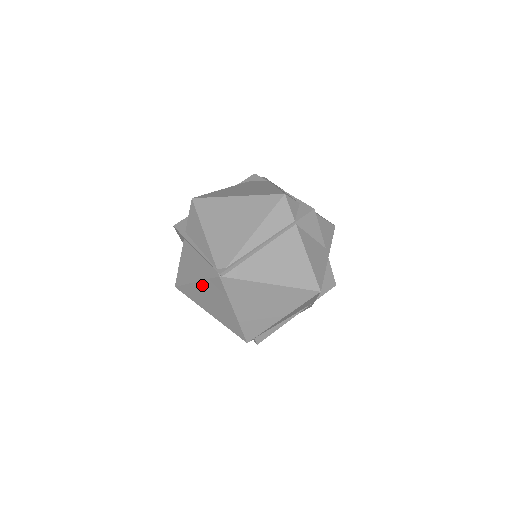
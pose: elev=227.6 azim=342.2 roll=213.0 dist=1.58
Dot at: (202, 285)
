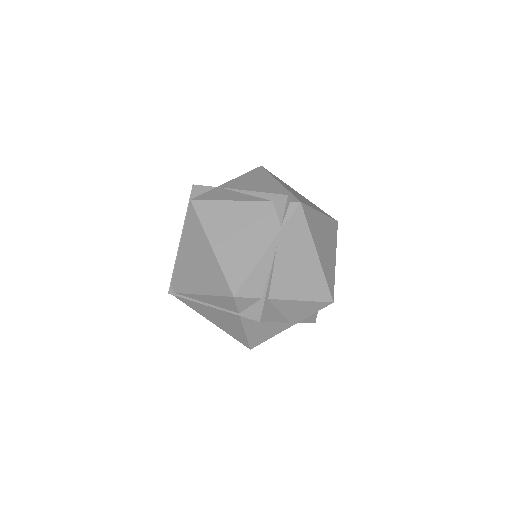
Dot at: occluded
